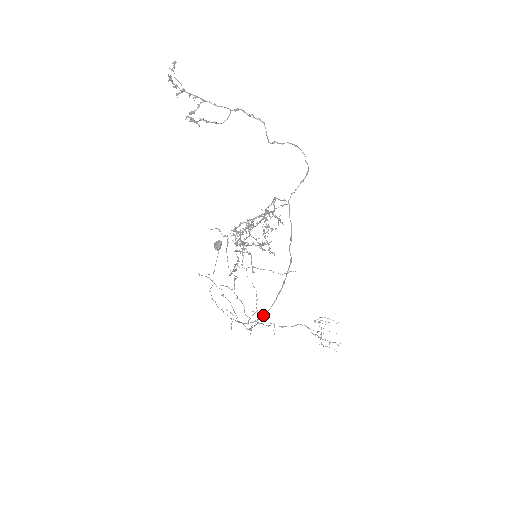
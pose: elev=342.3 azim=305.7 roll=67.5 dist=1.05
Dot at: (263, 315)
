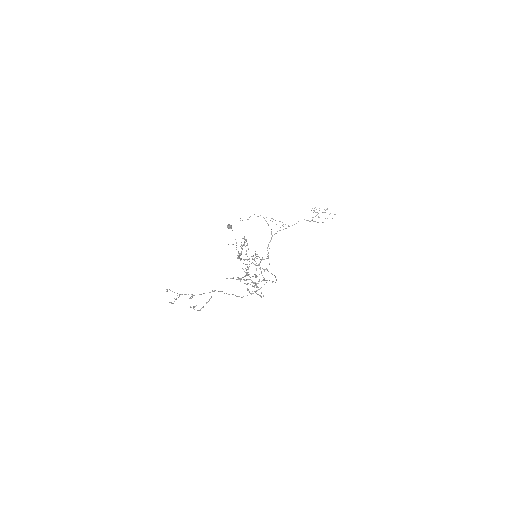
Dot at: occluded
